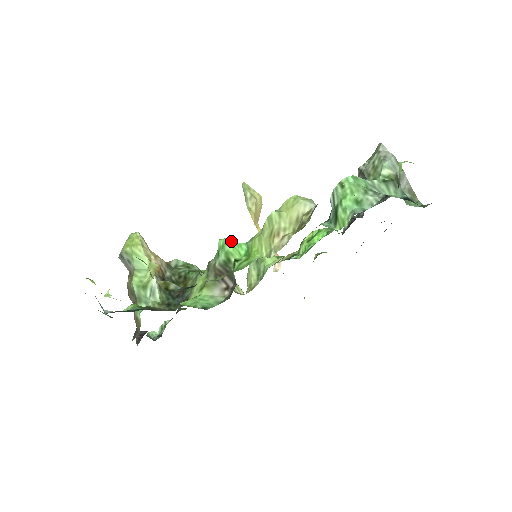
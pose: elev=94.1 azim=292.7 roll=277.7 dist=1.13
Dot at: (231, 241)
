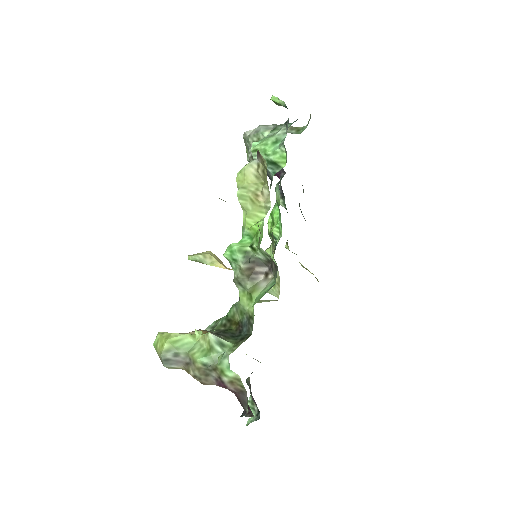
Dot at: (232, 243)
